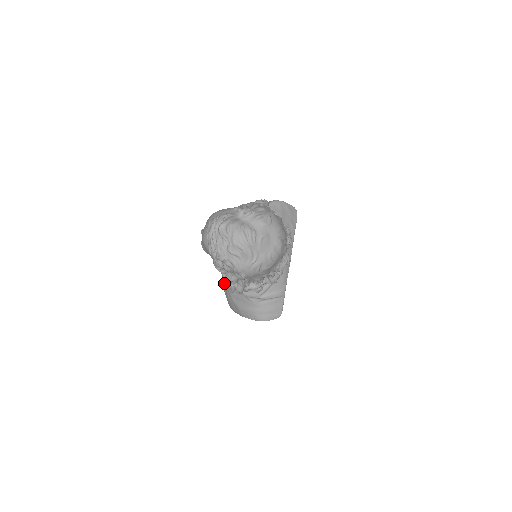
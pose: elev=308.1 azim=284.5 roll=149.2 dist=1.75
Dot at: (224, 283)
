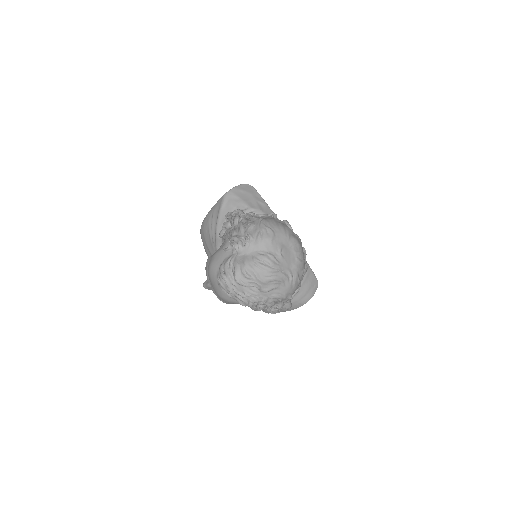
Dot at: (269, 312)
